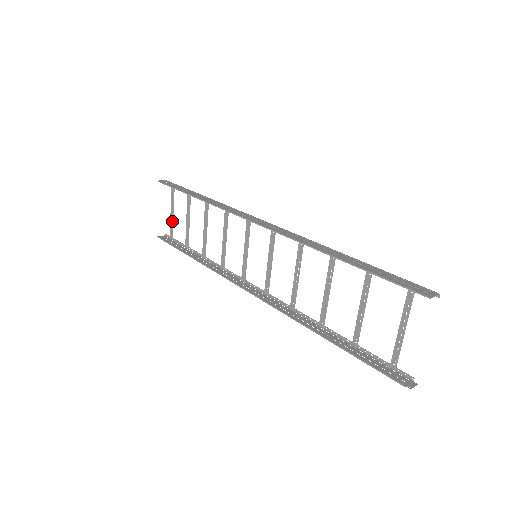
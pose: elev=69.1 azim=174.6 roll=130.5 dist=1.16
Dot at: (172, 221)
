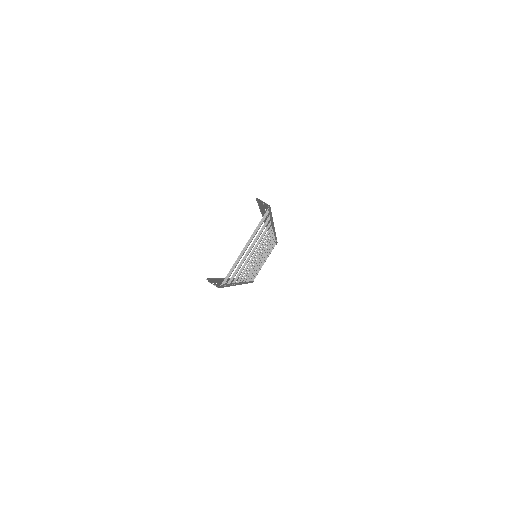
Dot at: (260, 268)
